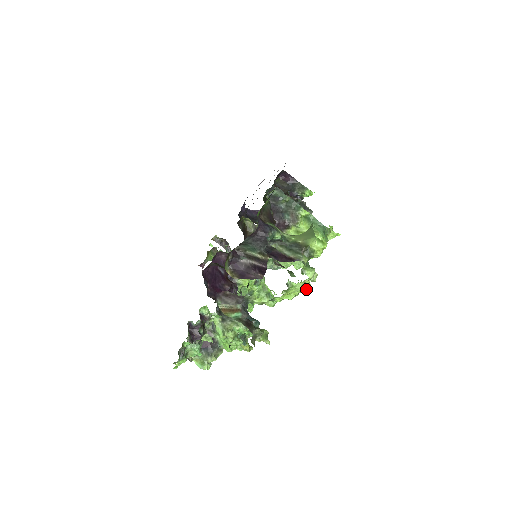
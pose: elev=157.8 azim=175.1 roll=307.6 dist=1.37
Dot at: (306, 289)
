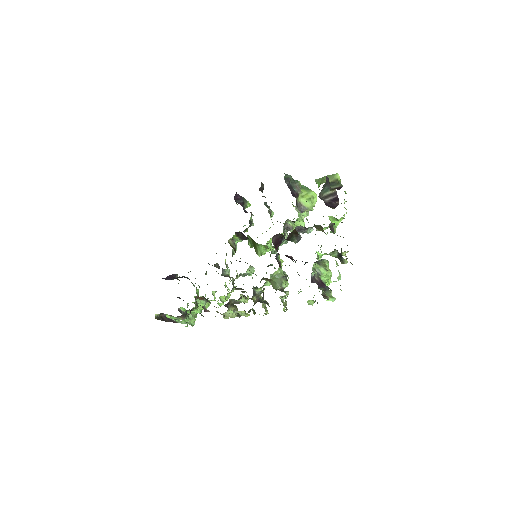
Dot at: occluded
